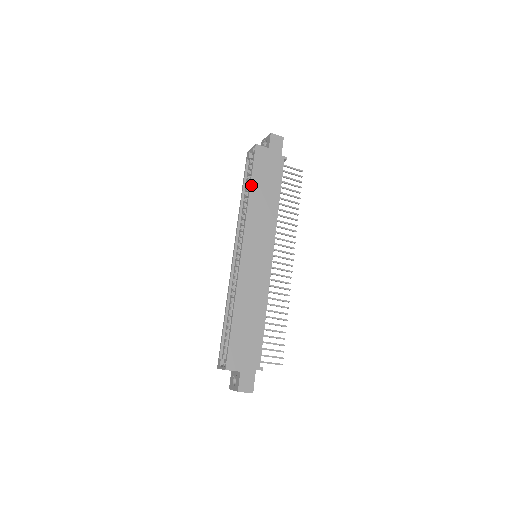
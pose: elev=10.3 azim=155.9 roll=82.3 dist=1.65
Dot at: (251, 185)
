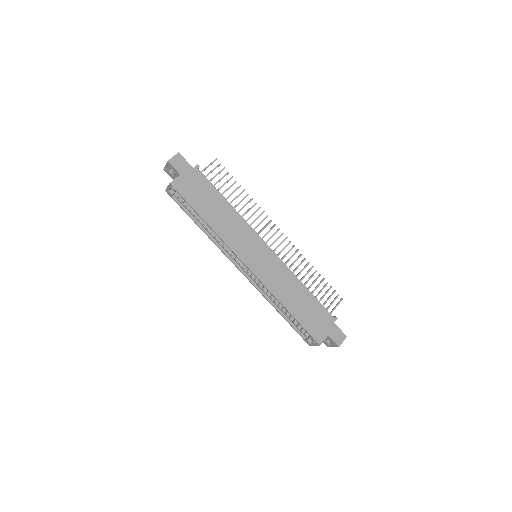
Dot at: (202, 217)
